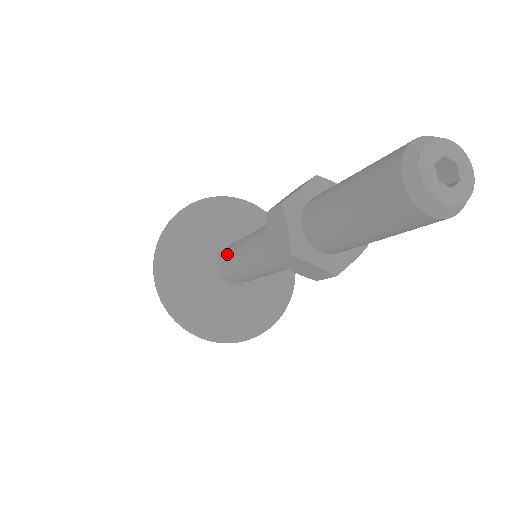
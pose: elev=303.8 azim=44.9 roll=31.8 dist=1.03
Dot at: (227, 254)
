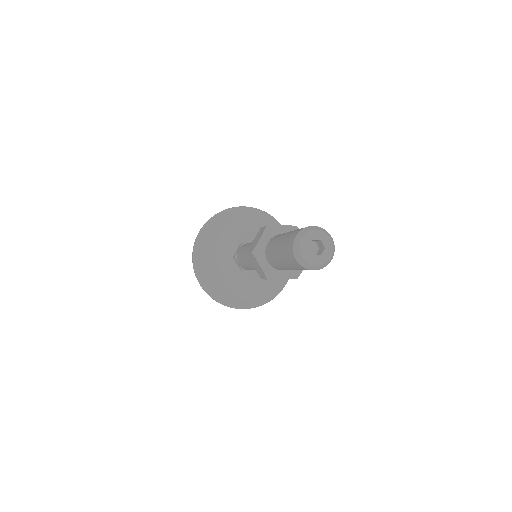
Dot at: occluded
